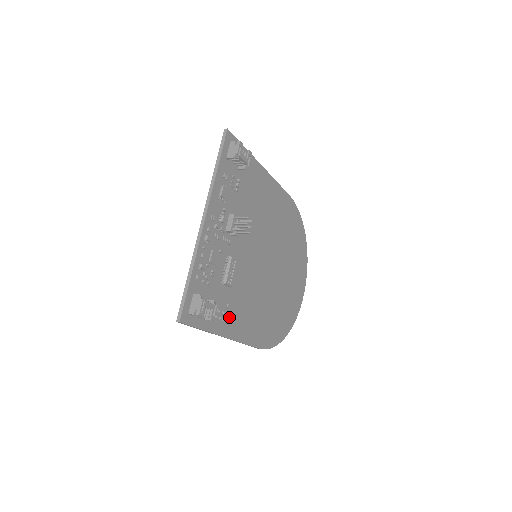
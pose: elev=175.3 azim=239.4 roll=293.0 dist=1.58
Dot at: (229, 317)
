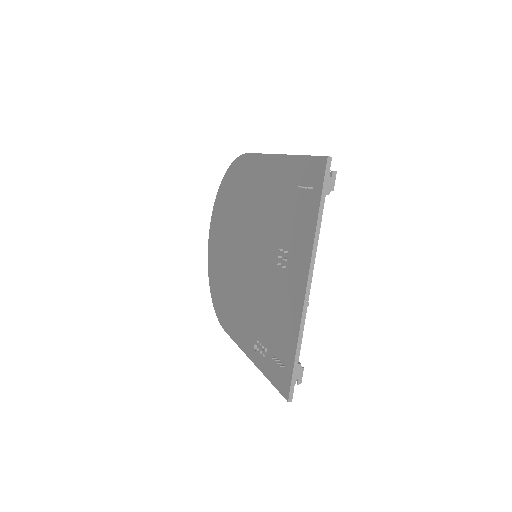
Dot at: occluded
